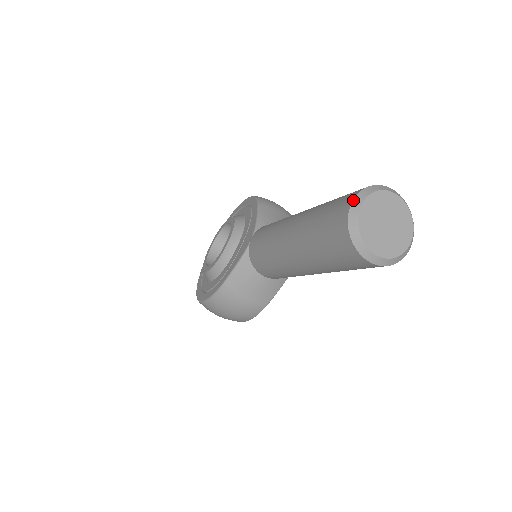
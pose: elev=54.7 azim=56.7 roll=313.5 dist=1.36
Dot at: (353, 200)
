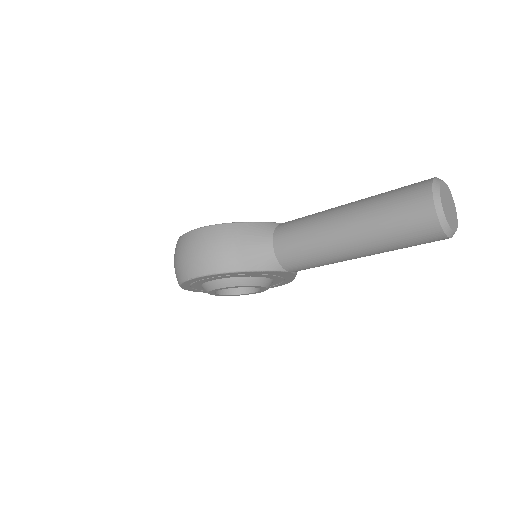
Dot at: occluded
